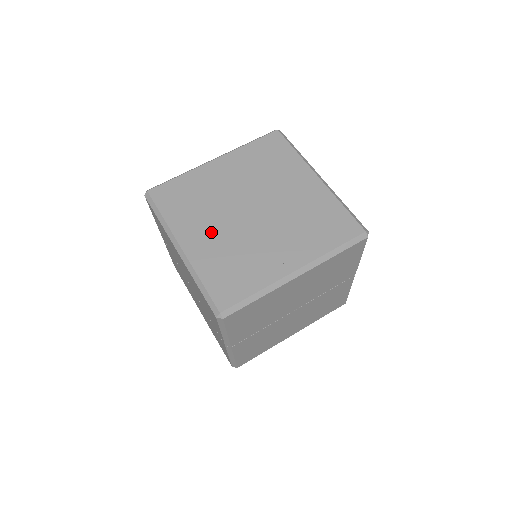
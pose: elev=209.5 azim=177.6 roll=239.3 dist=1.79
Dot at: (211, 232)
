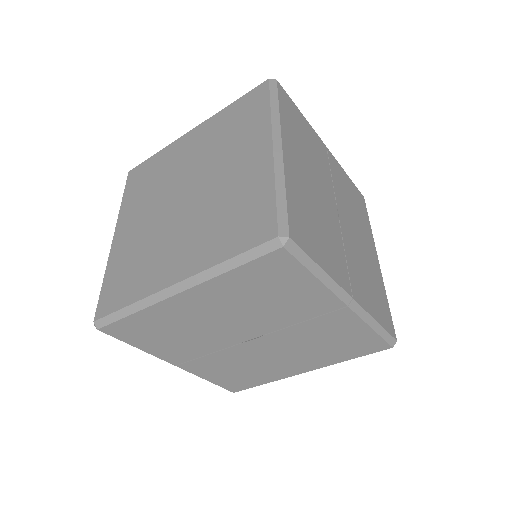
Dot at: (140, 222)
